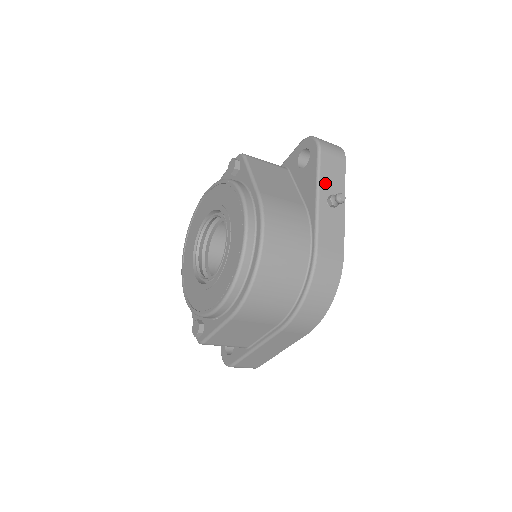
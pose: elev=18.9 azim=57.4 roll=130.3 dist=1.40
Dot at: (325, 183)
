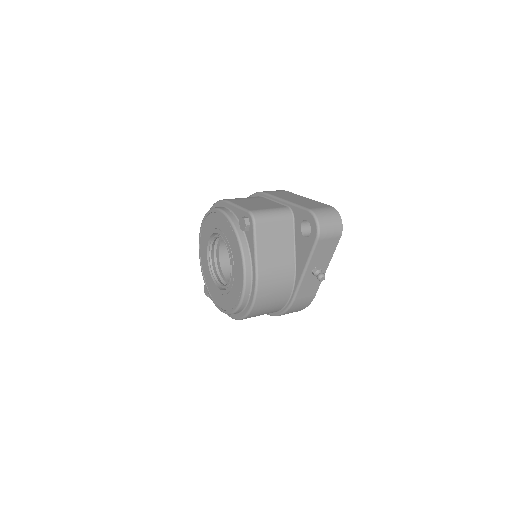
Dot at: (314, 261)
